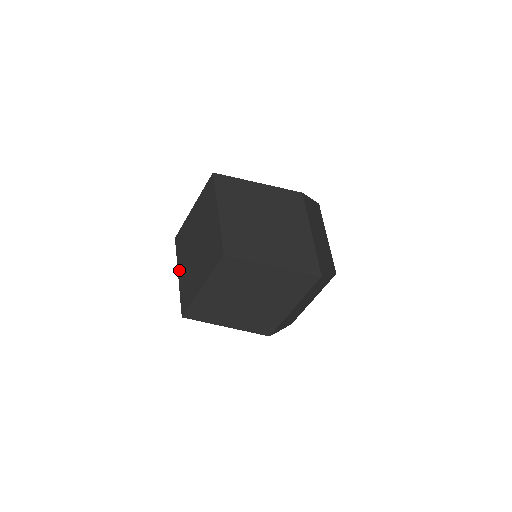
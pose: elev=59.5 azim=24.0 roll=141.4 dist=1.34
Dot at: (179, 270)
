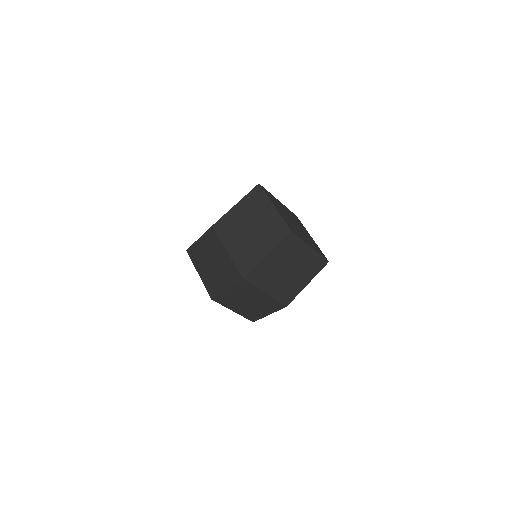
Dot at: (228, 247)
